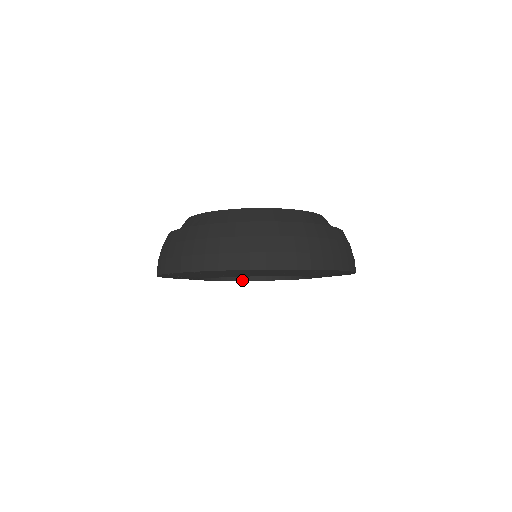
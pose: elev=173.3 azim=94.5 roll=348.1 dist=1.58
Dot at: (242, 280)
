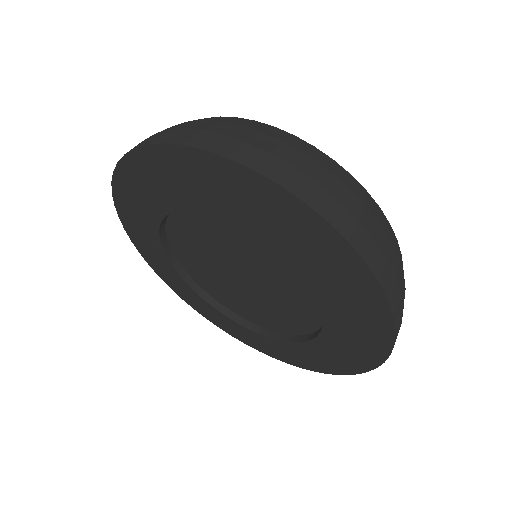
Dot at: (281, 339)
